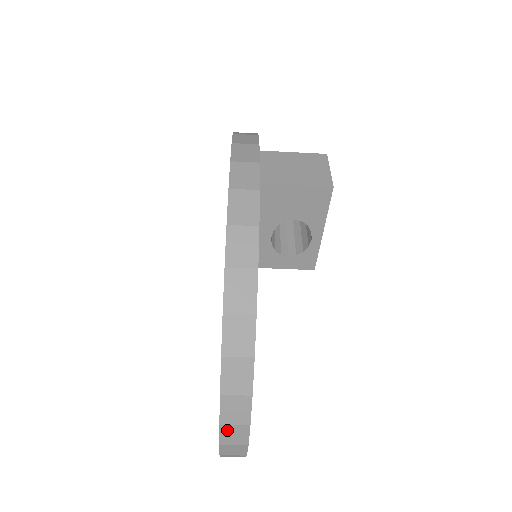
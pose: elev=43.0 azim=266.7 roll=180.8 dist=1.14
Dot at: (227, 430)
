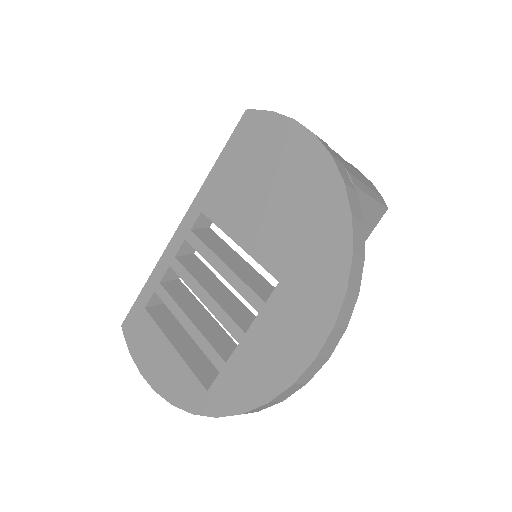
Dot at: occluded
